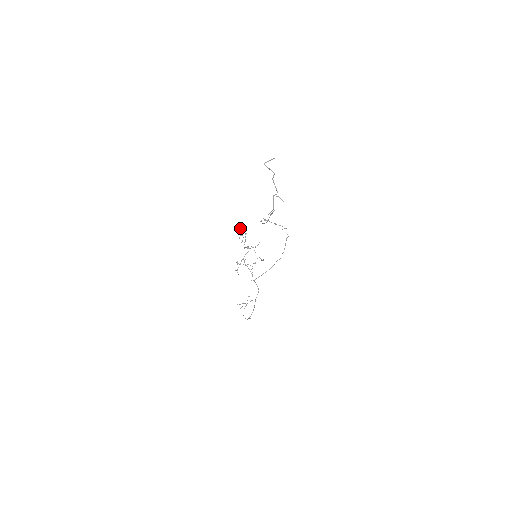
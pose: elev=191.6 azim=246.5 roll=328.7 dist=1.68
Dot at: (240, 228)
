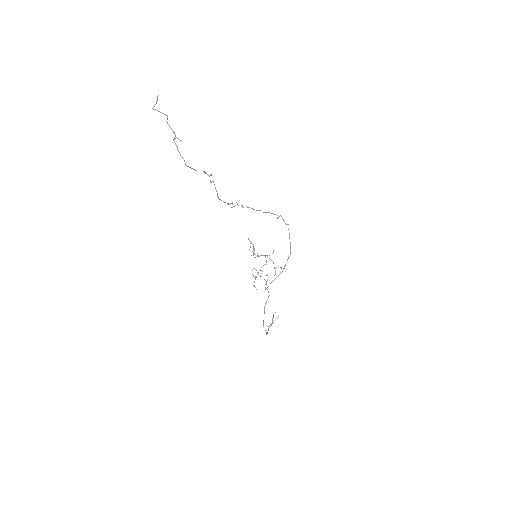
Dot at: (248, 238)
